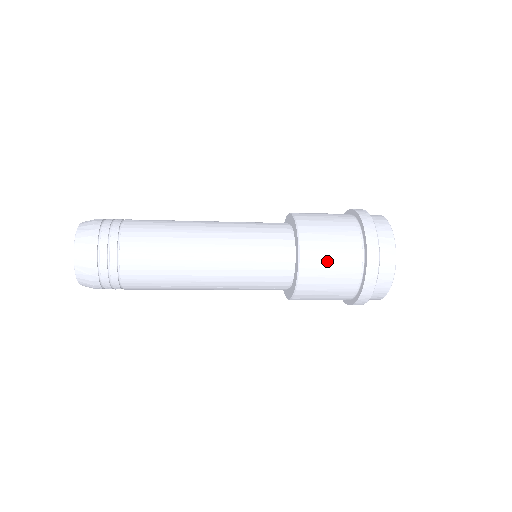
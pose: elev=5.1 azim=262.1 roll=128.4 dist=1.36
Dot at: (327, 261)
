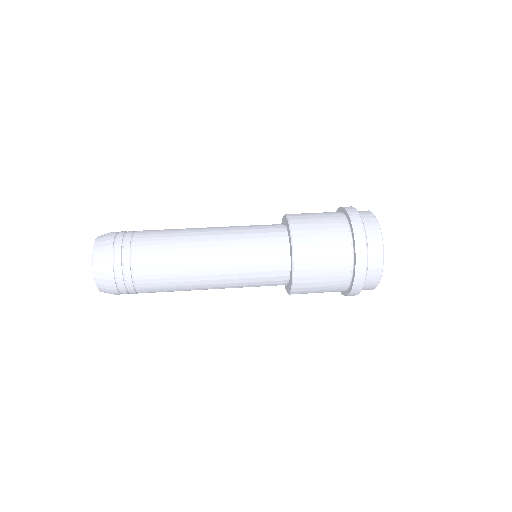
Dot at: (319, 262)
